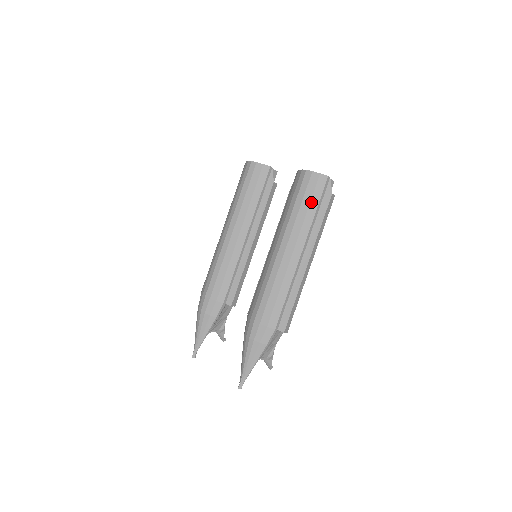
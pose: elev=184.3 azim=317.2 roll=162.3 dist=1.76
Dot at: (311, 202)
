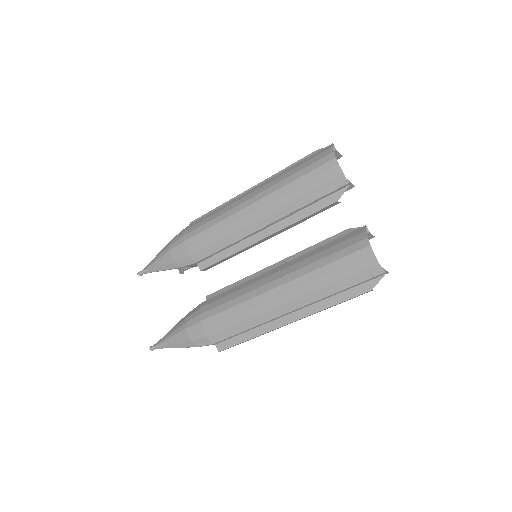
Dot at: (343, 280)
